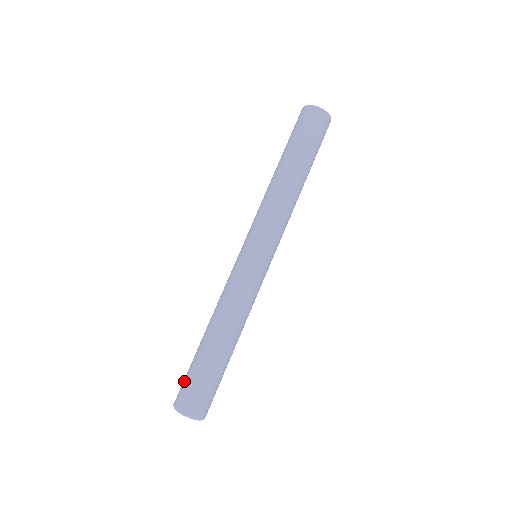
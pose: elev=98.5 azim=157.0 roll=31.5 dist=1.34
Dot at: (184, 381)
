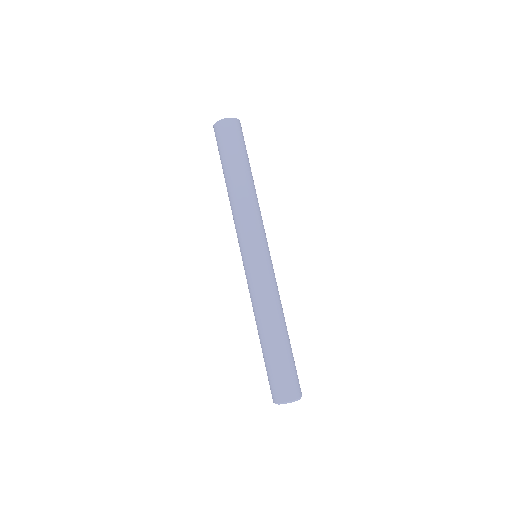
Dot at: (268, 380)
